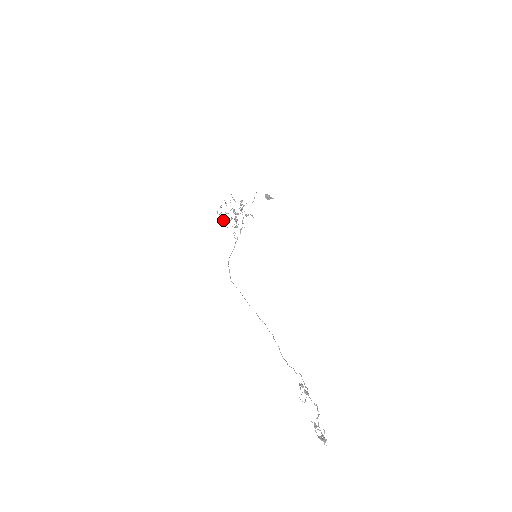
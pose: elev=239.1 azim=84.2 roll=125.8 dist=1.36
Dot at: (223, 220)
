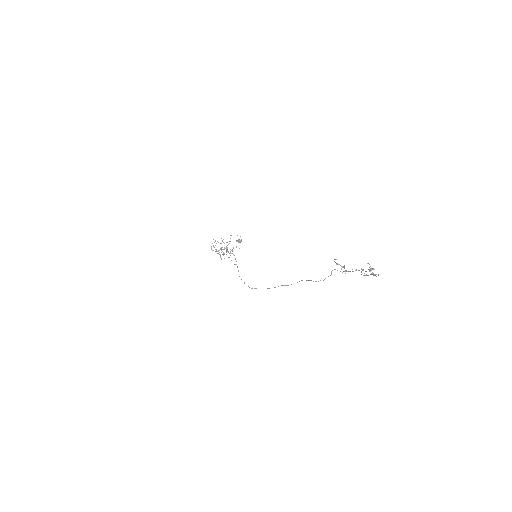
Dot at: (219, 254)
